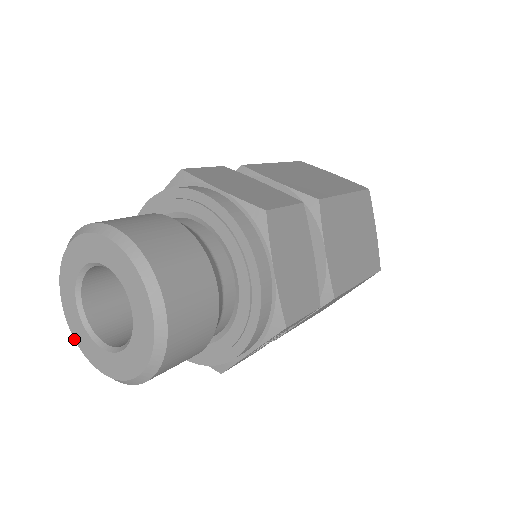
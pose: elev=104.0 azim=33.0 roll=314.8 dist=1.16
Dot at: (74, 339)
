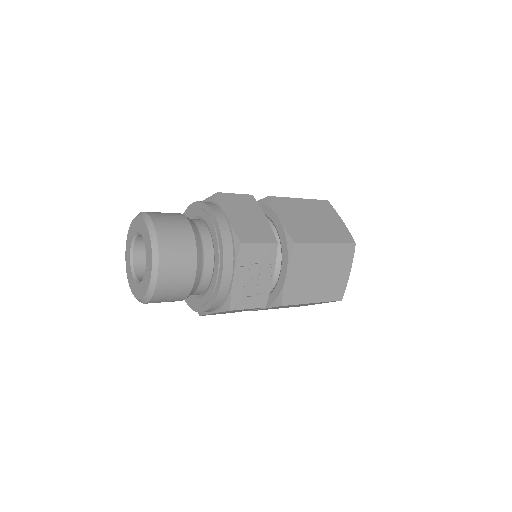
Dot at: occluded
